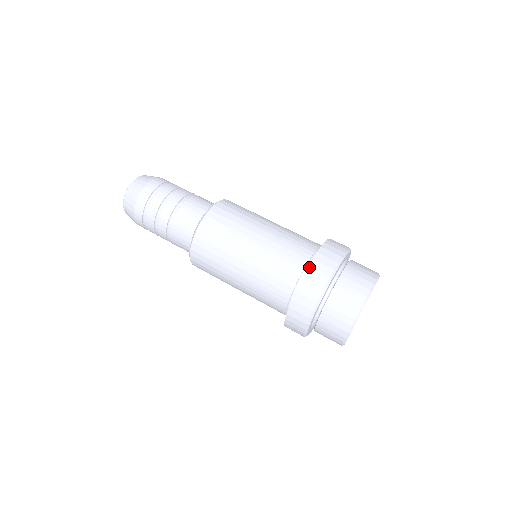
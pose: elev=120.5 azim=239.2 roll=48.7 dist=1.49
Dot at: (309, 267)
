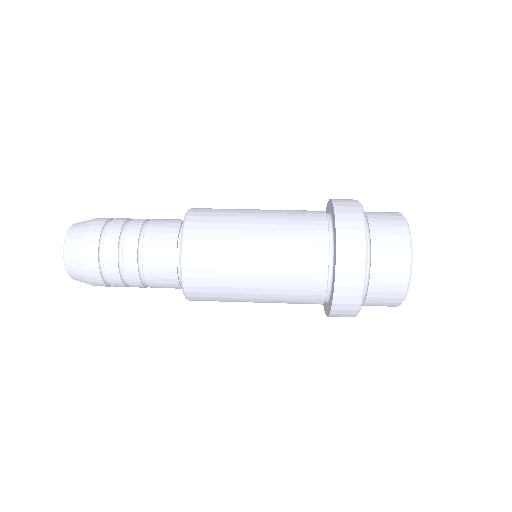
Dot at: (337, 230)
